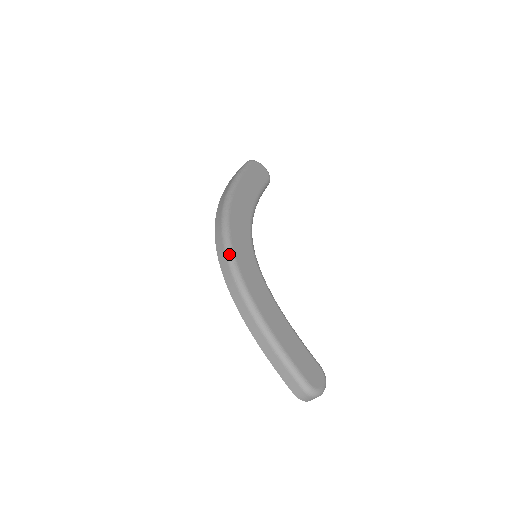
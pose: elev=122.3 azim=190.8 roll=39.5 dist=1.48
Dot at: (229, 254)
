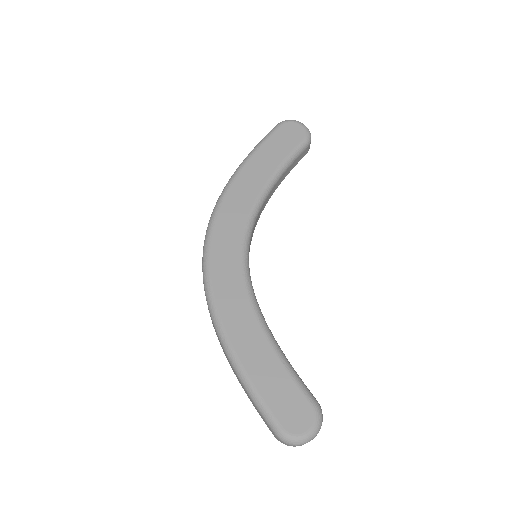
Dot at: (204, 265)
